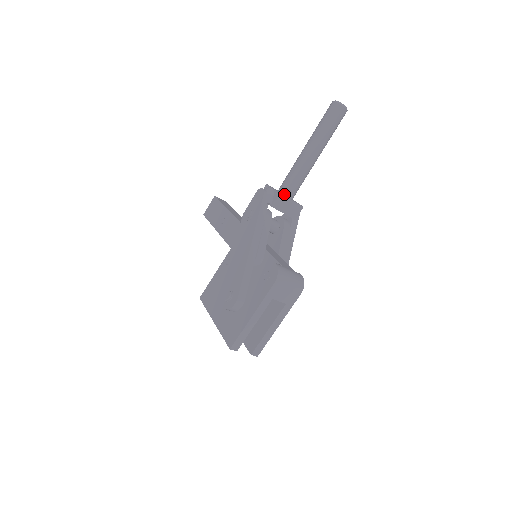
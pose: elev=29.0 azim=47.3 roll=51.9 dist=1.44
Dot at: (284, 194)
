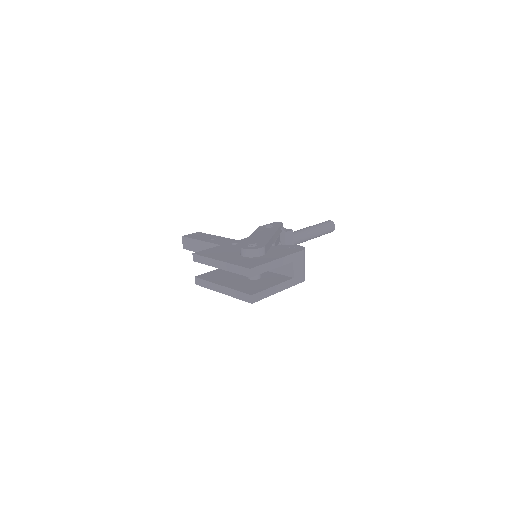
Dot at: occluded
